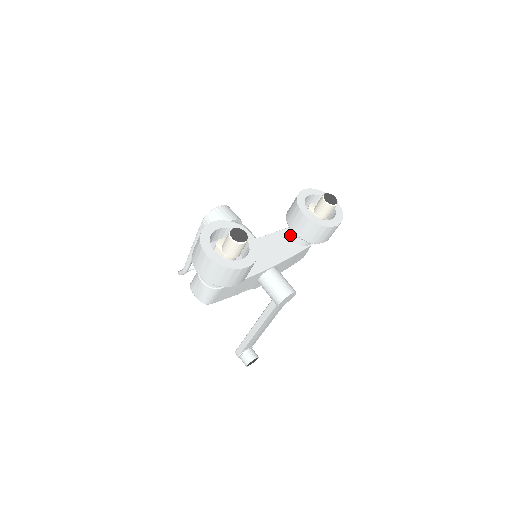
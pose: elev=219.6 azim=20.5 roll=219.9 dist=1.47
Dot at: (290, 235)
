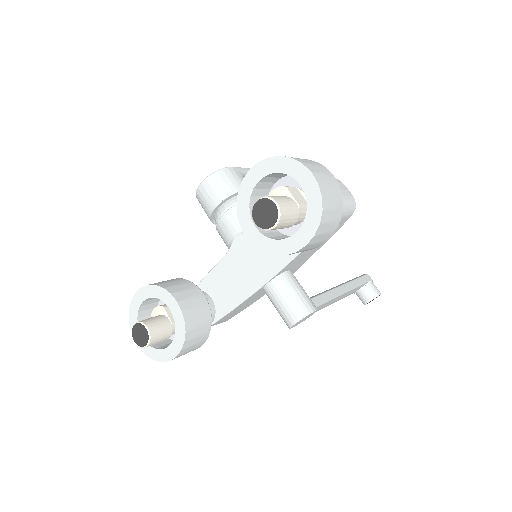
Dot at: occluded
